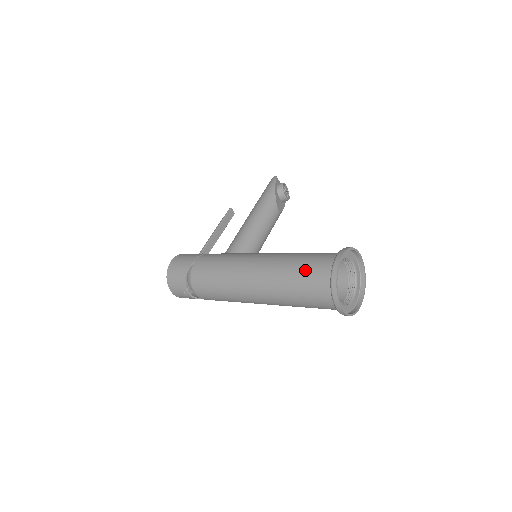
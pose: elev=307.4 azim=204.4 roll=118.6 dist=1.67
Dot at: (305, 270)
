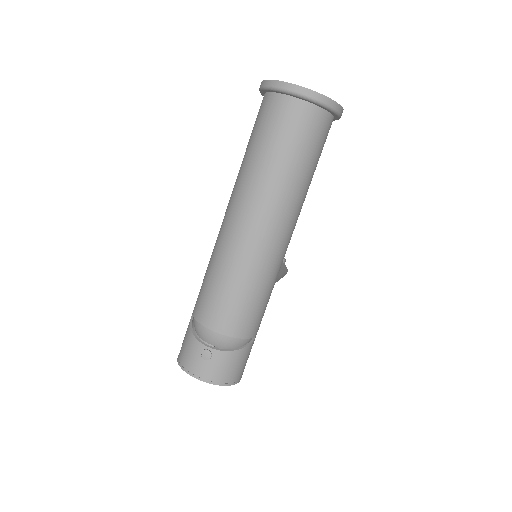
Dot at: (252, 131)
